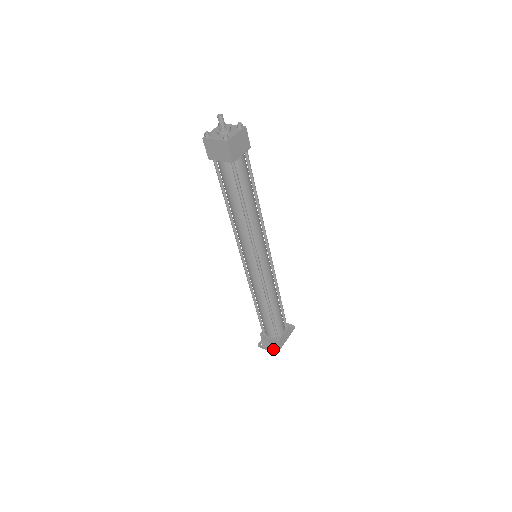
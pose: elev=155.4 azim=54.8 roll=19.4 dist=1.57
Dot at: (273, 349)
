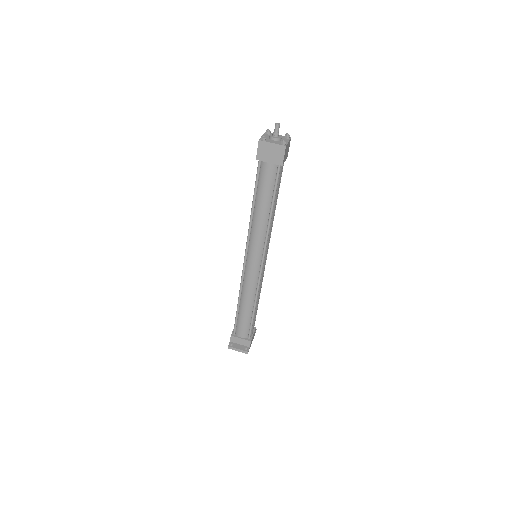
Dot at: (244, 349)
